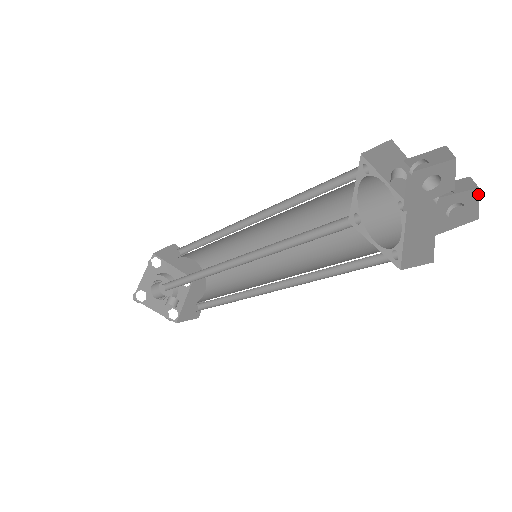
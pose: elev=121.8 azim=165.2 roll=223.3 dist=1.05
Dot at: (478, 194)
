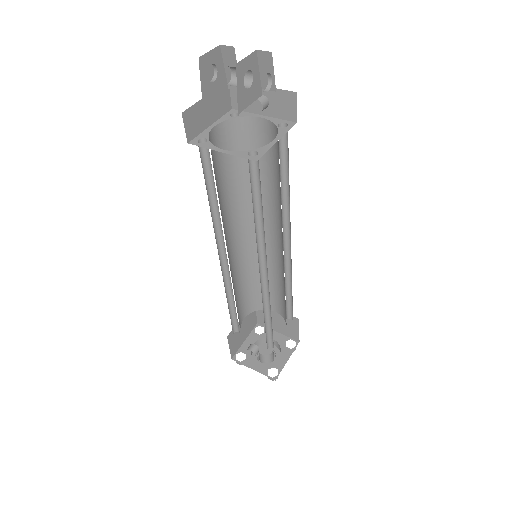
Dot at: (267, 56)
